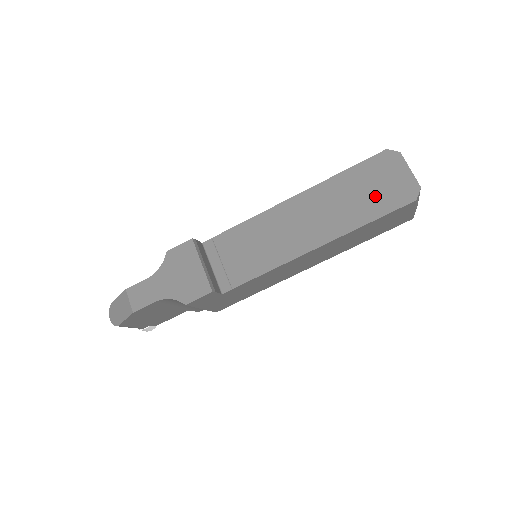
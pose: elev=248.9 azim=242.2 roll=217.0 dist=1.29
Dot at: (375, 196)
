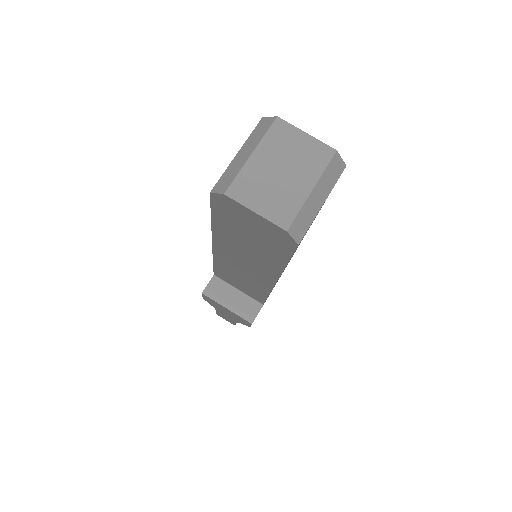
Dot at: (261, 243)
